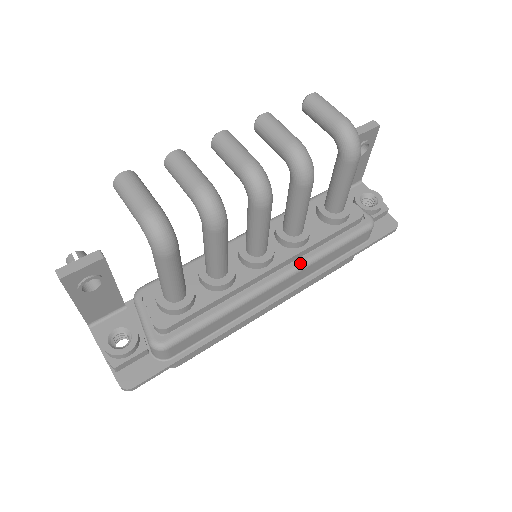
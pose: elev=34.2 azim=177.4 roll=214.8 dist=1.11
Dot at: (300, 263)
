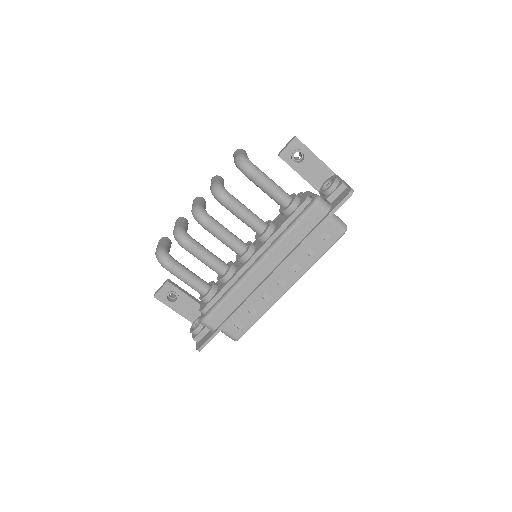
Dot at: (268, 249)
